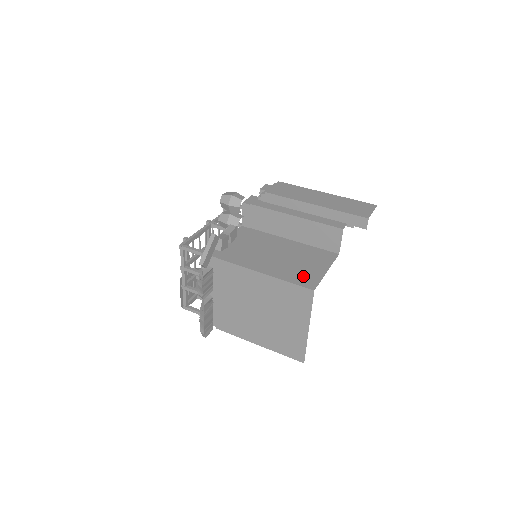
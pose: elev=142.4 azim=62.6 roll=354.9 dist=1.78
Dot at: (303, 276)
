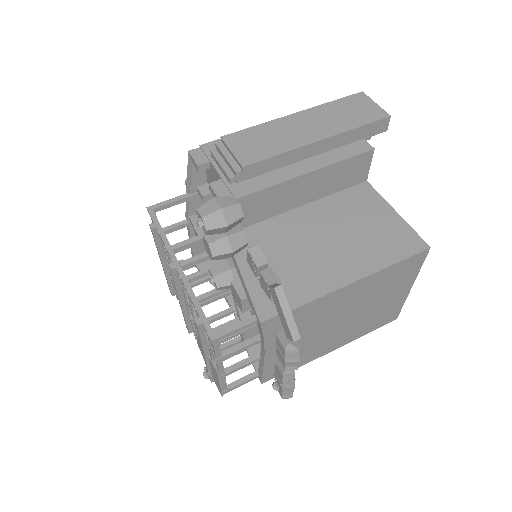
Dot at: (395, 241)
